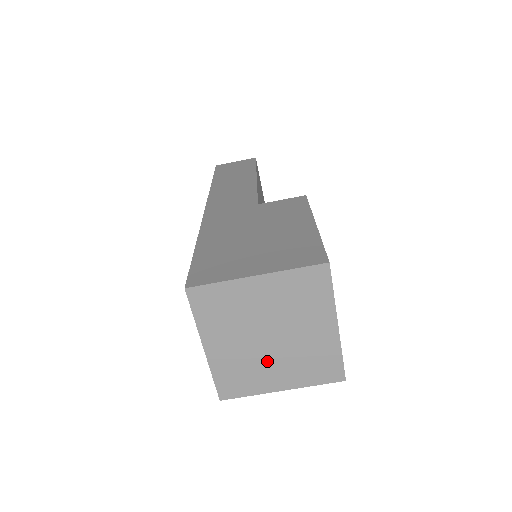
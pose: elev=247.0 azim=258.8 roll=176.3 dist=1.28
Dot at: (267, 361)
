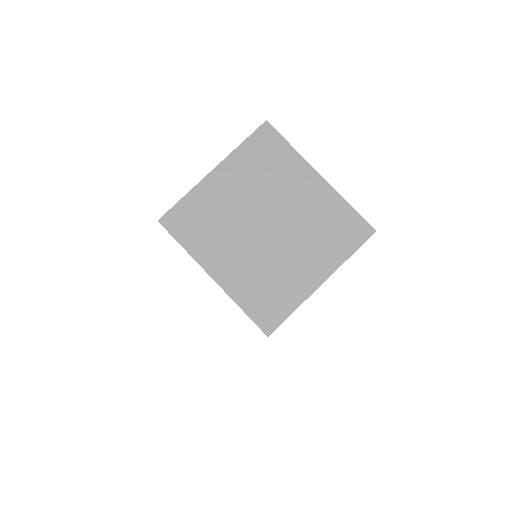
Dot at: (283, 255)
